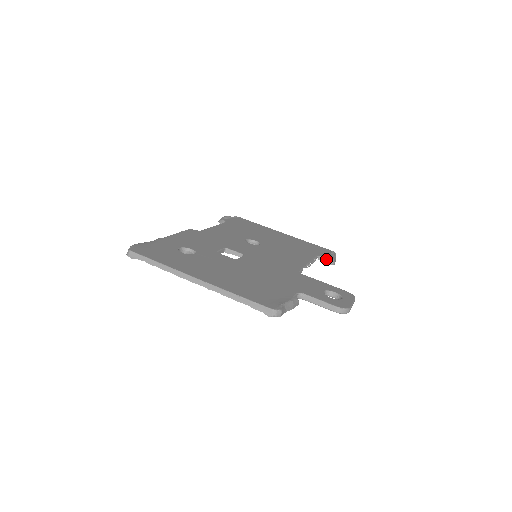
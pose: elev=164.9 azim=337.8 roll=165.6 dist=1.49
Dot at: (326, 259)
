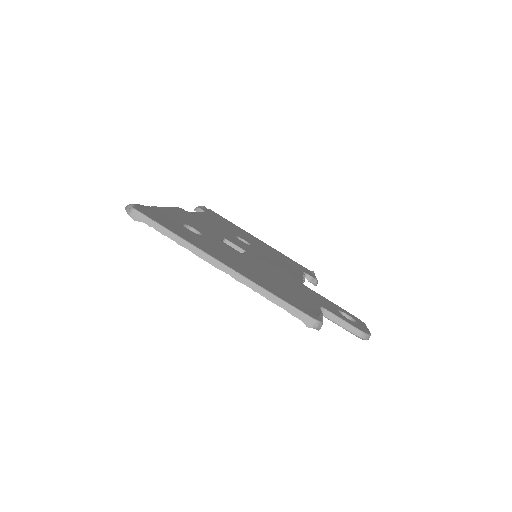
Dot at: (311, 278)
